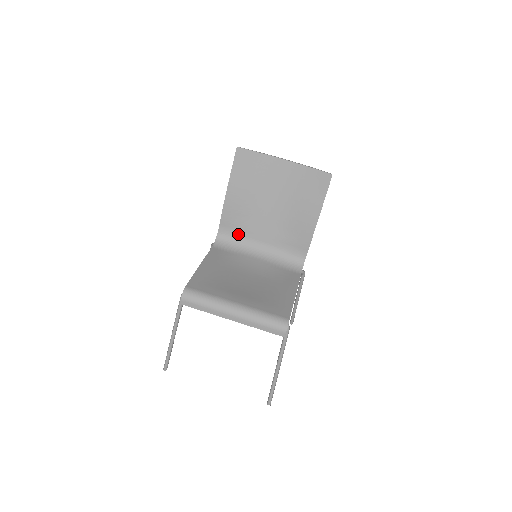
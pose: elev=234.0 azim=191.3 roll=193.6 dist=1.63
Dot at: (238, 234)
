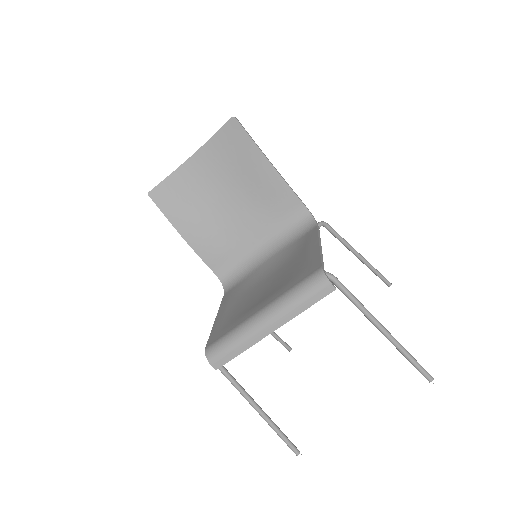
Dot at: (234, 260)
